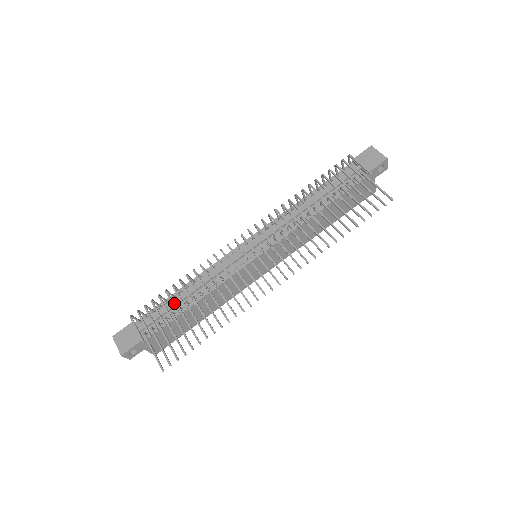
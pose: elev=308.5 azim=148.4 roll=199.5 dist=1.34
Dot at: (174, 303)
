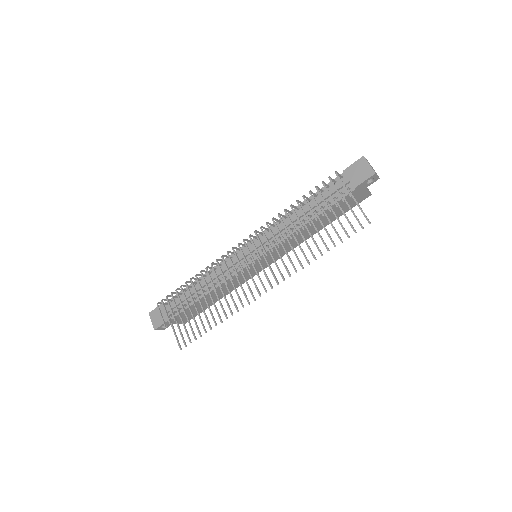
Dot at: occluded
